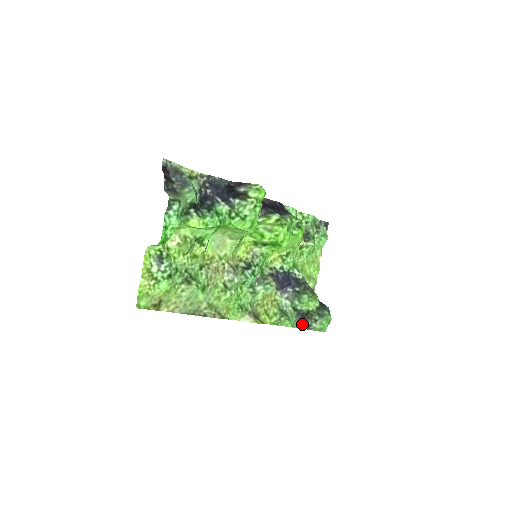
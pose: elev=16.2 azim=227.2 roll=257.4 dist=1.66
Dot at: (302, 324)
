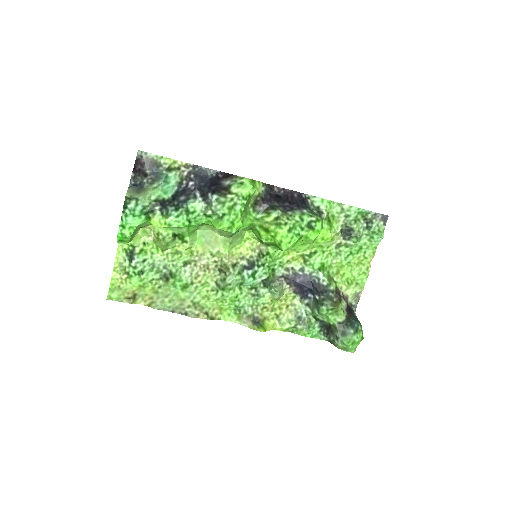
Dot at: (327, 336)
